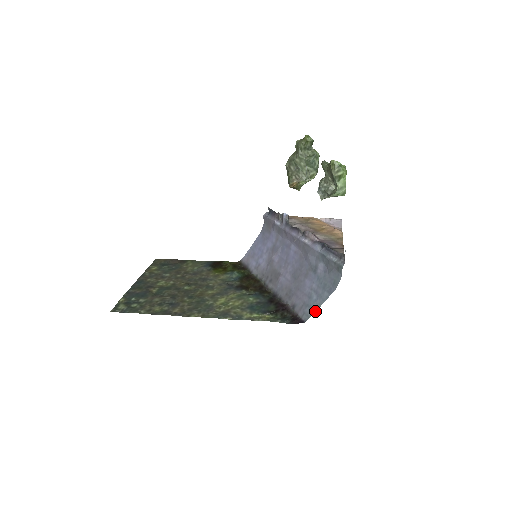
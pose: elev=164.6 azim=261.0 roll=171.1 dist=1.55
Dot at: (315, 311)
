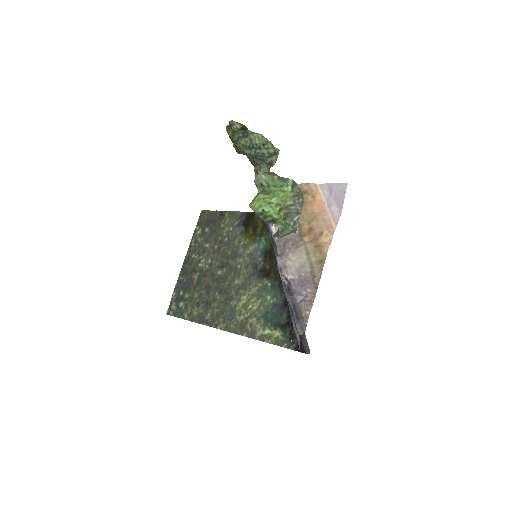
Dot at: (308, 353)
